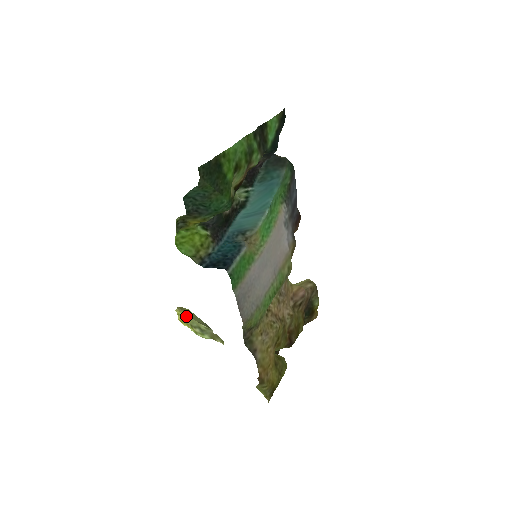
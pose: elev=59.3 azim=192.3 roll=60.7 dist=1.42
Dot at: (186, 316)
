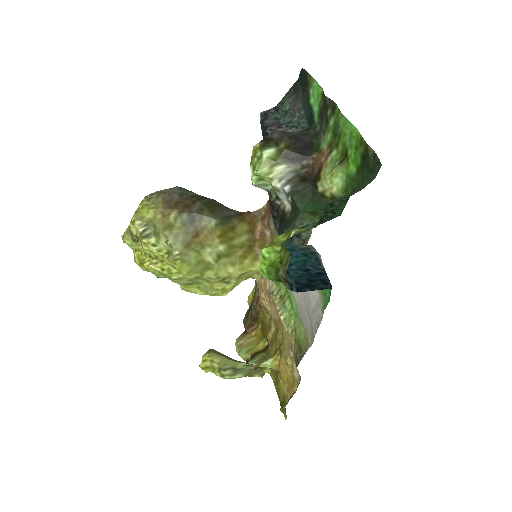
Dot at: (218, 359)
